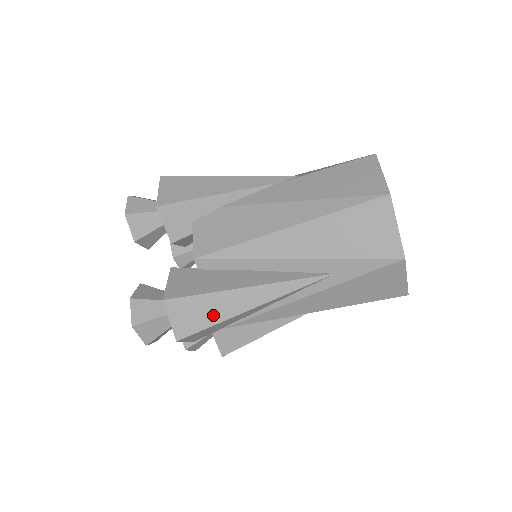
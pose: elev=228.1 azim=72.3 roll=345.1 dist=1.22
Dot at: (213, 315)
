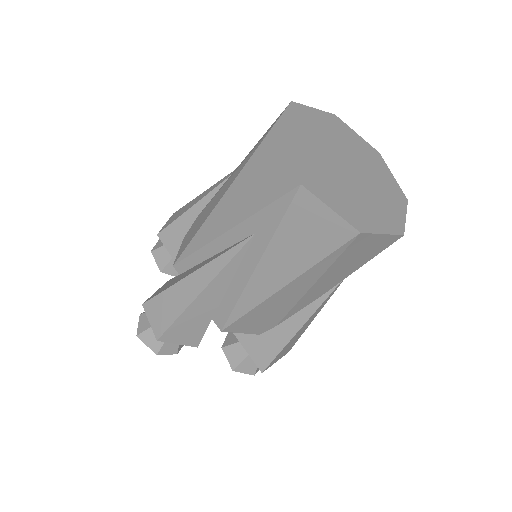
Dot at: (175, 308)
